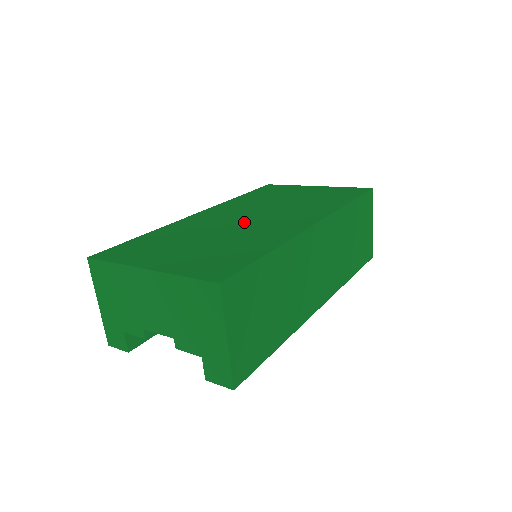
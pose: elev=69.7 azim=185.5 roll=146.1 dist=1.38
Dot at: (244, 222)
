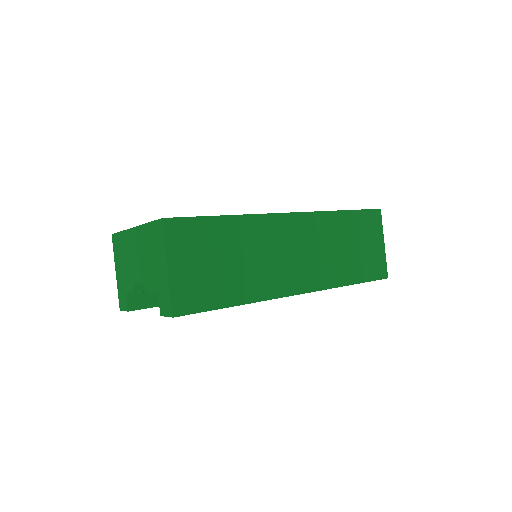
Dot at: occluded
